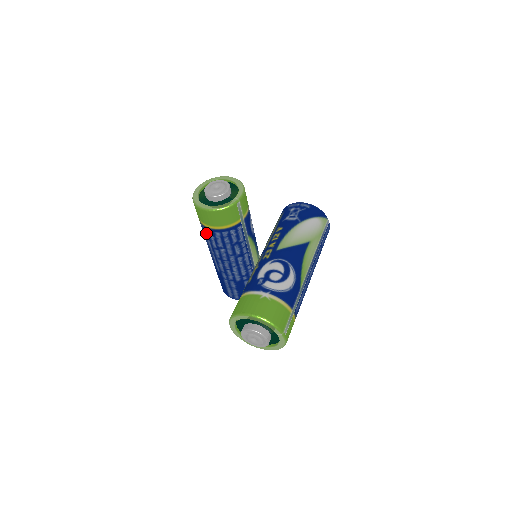
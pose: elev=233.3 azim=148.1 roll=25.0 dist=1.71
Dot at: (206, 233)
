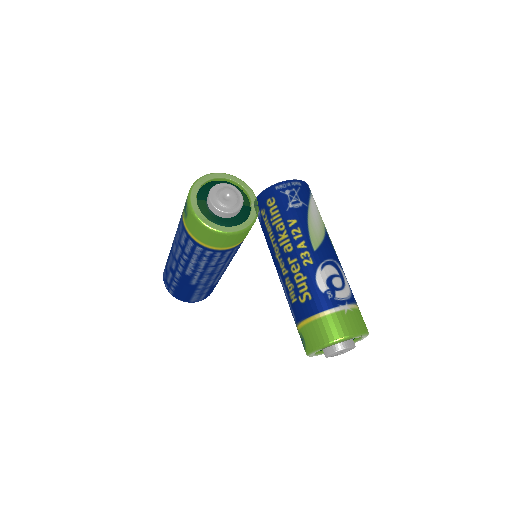
Dot at: (207, 255)
